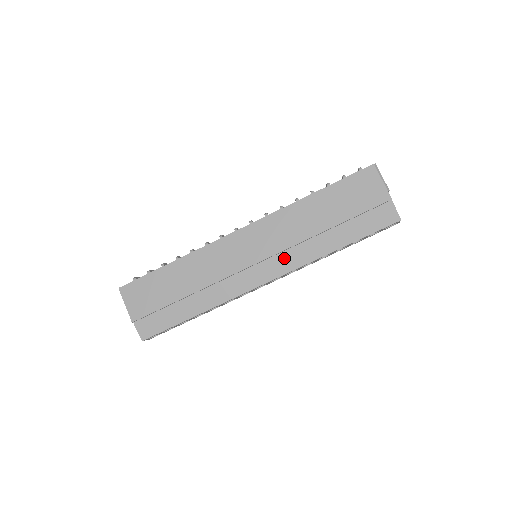
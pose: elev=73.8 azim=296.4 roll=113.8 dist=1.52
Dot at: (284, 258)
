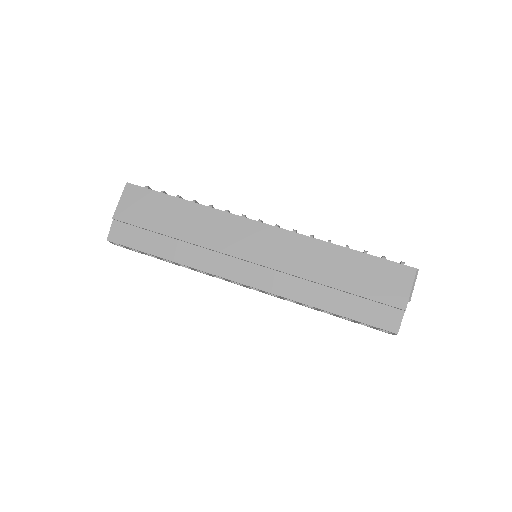
Dot at: (276, 278)
